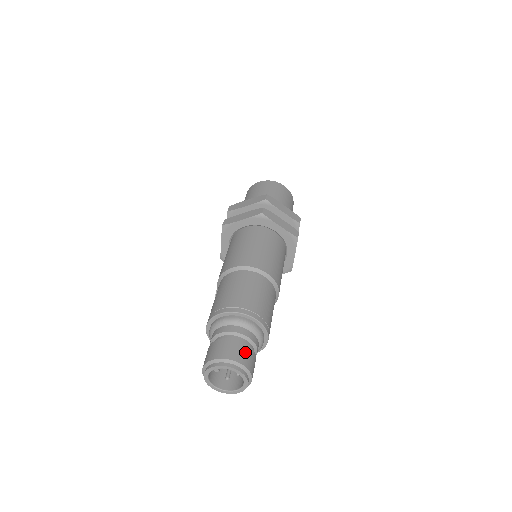
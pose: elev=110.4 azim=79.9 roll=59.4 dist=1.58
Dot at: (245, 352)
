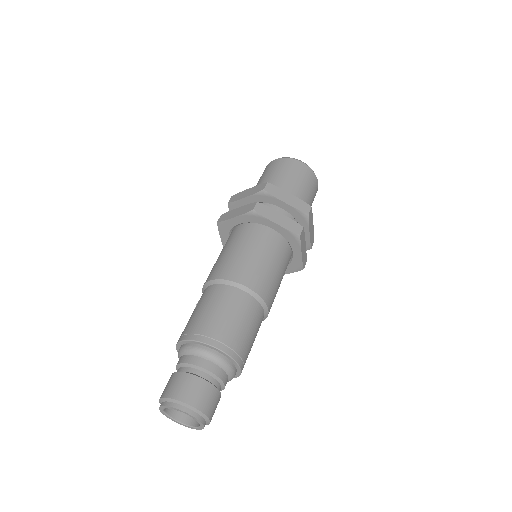
Dot at: (200, 390)
